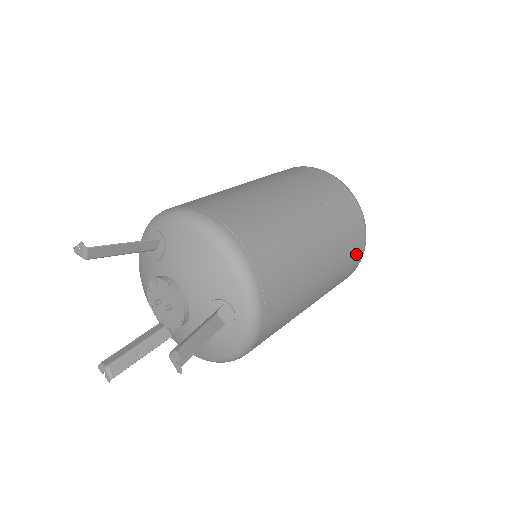
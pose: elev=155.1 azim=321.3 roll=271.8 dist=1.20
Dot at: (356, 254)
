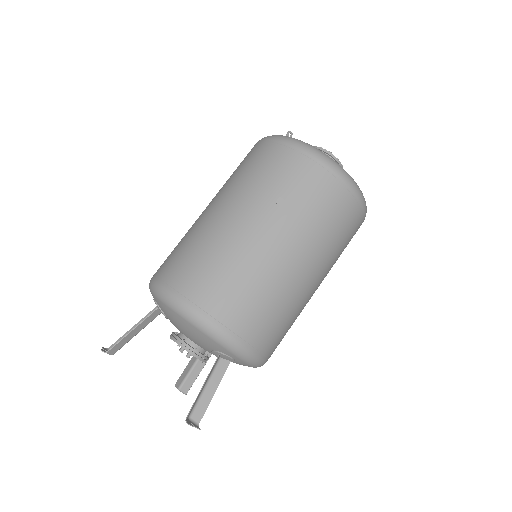
Dot at: (351, 217)
